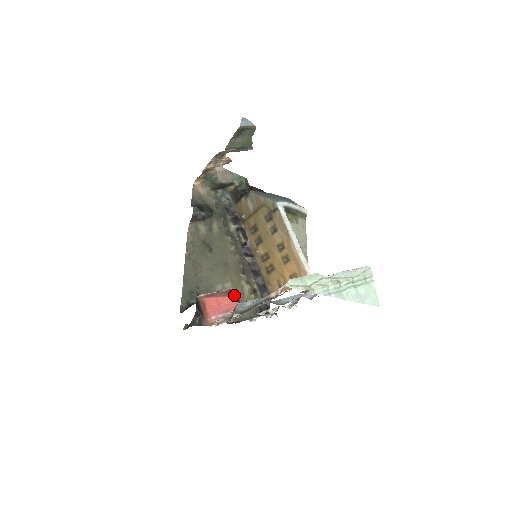
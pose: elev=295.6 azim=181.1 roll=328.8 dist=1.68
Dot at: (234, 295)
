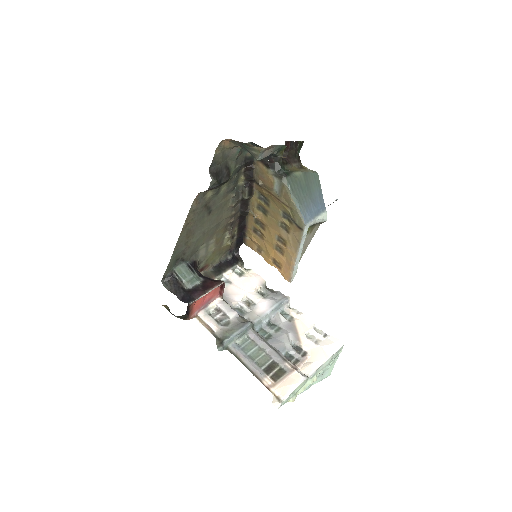
Dot at: (220, 286)
